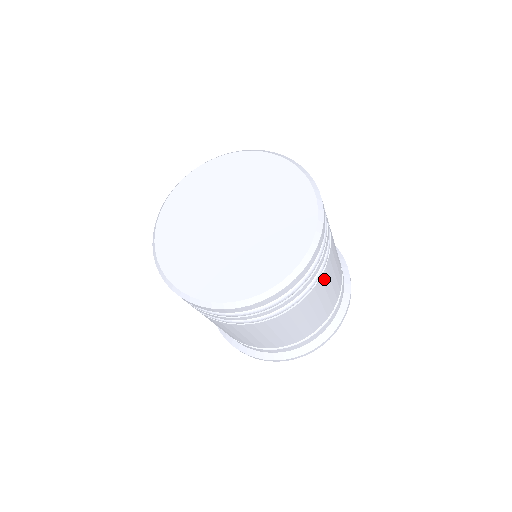
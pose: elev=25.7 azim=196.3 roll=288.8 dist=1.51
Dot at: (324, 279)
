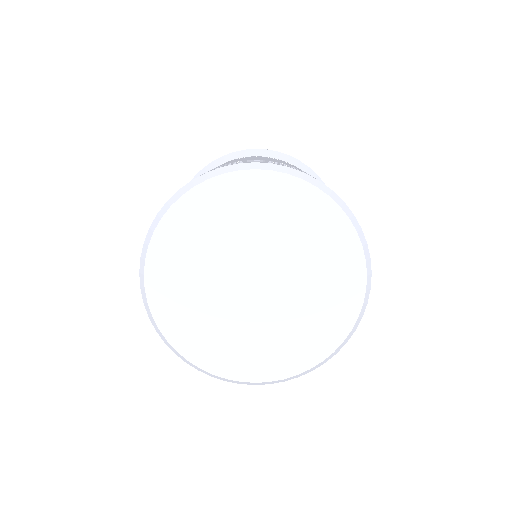
Dot at: occluded
